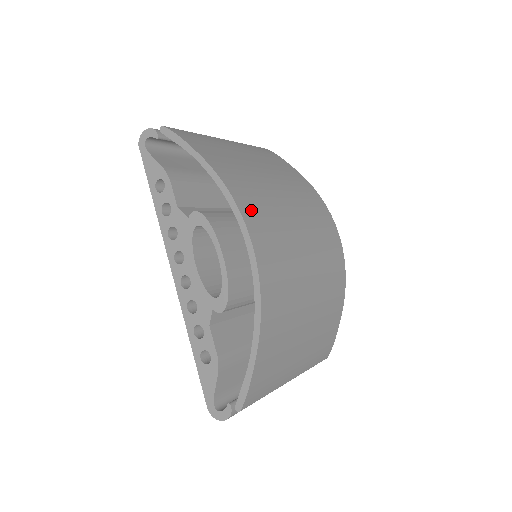
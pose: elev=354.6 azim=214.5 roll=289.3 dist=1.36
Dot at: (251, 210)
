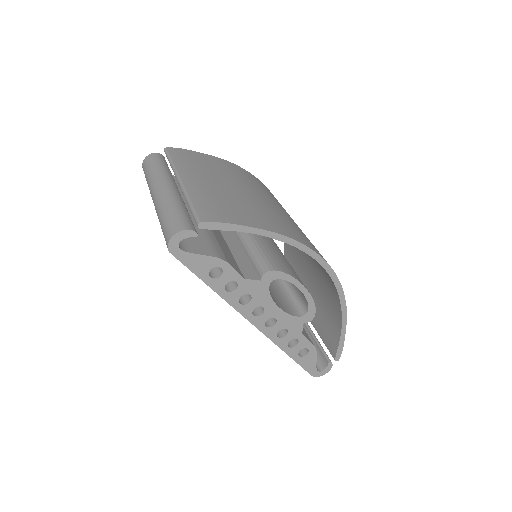
Dot at: (306, 241)
